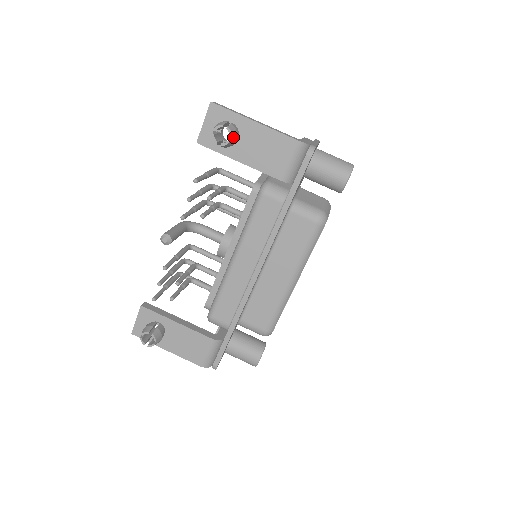
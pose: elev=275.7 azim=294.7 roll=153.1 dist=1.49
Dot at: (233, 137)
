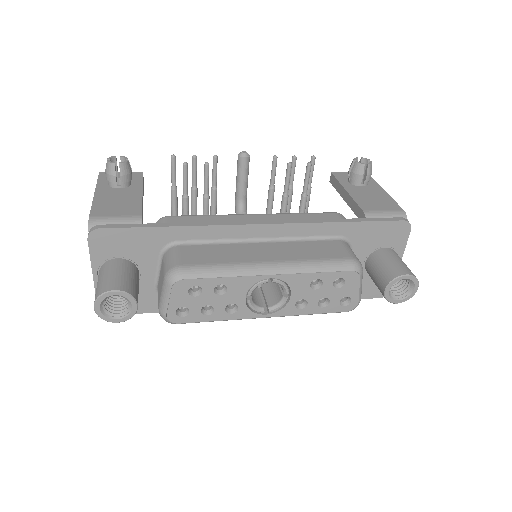
Dot at: (368, 168)
